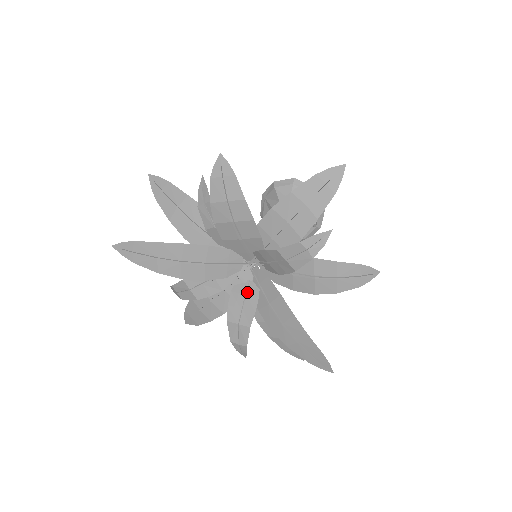
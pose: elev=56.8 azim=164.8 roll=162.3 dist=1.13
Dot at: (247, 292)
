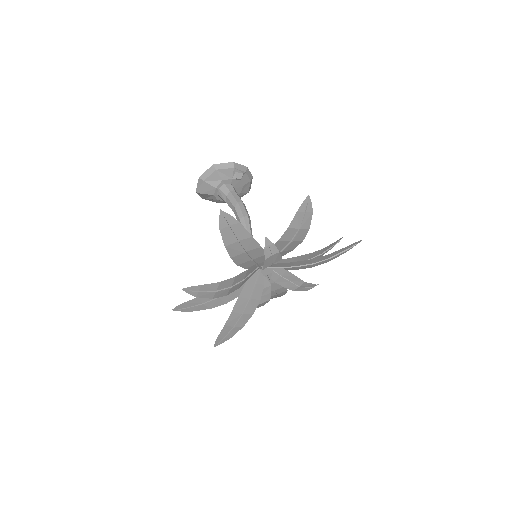
Dot at: (280, 275)
